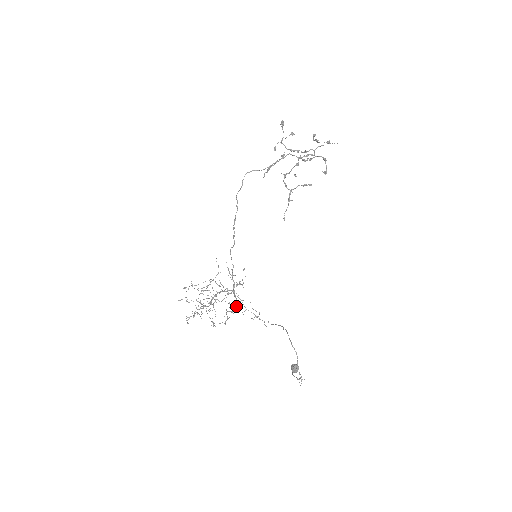
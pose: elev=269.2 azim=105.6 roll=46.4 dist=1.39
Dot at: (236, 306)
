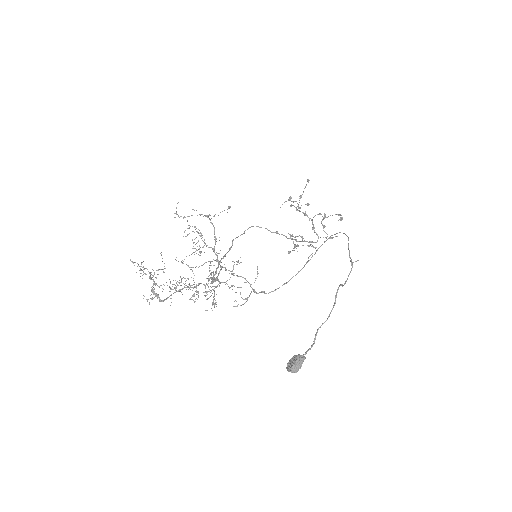
Dot at: (215, 287)
